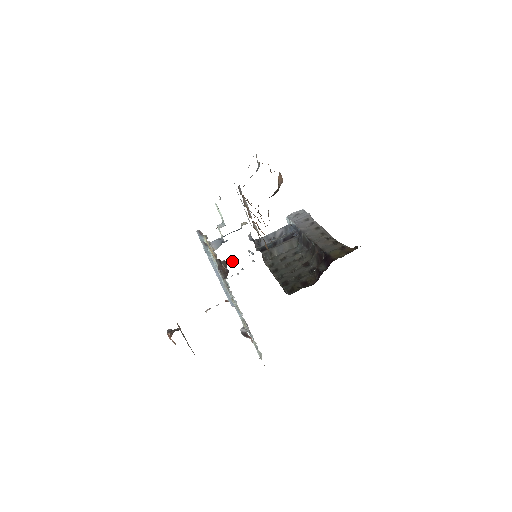
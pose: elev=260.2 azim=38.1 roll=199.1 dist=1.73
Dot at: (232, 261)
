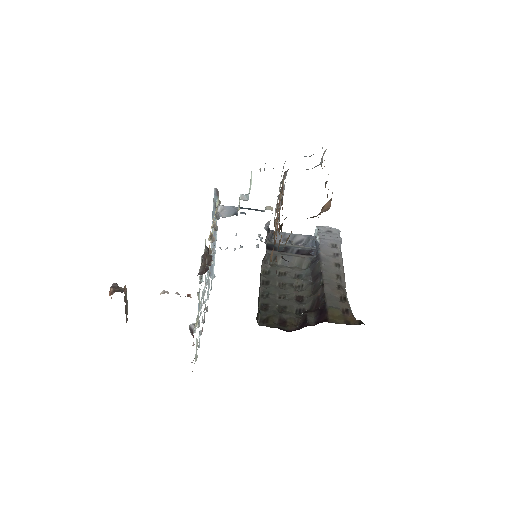
Dot at: (236, 234)
